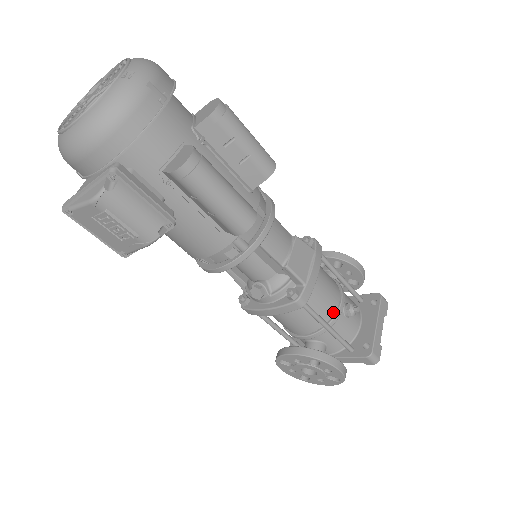
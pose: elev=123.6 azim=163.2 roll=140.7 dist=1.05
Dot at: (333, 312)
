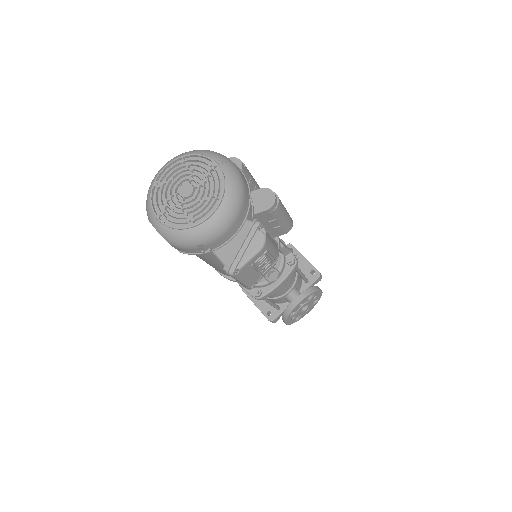
Dot at: occluded
